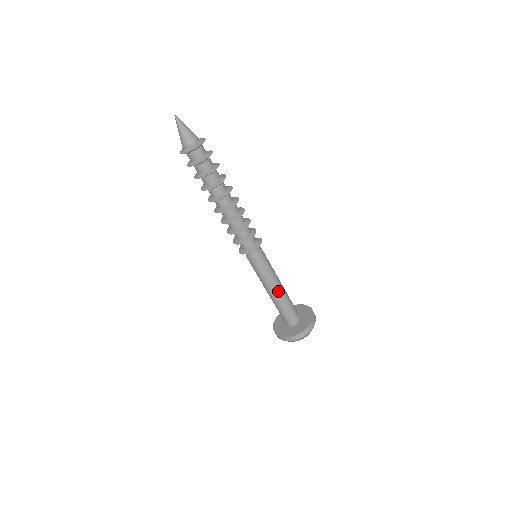
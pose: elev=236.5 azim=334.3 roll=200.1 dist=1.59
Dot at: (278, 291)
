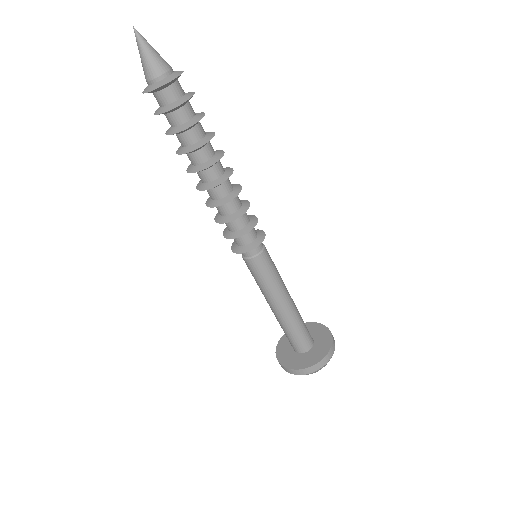
Dot at: (275, 309)
